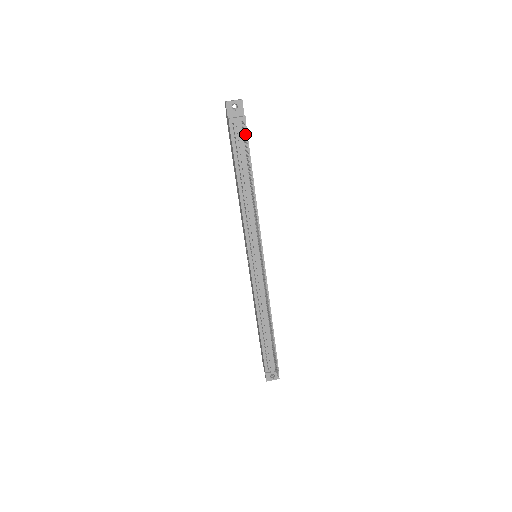
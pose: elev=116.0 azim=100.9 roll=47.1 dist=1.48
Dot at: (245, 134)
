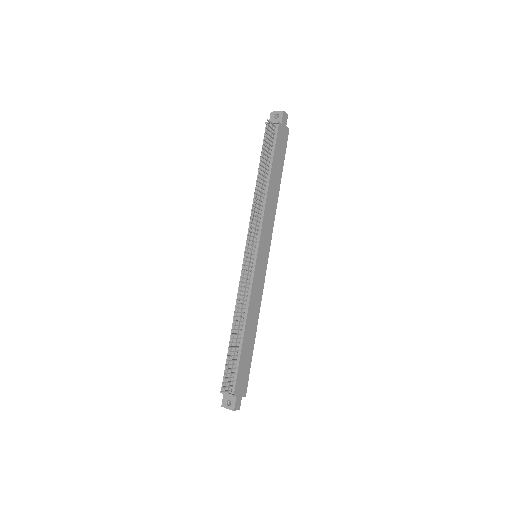
Dot at: (275, 136)
